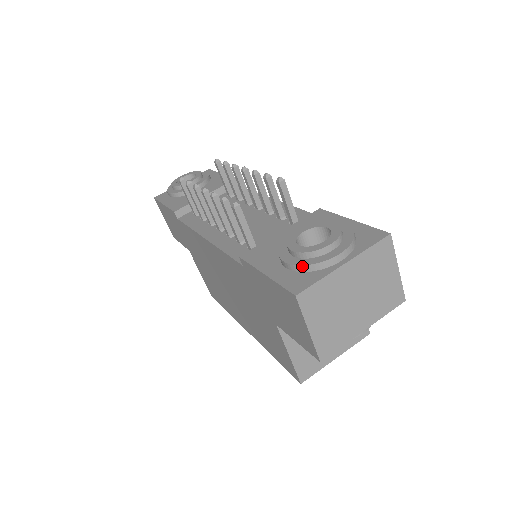
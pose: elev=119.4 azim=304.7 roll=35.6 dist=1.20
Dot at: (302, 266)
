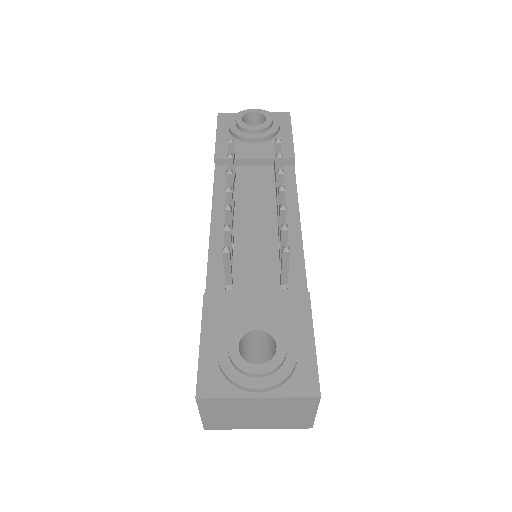
Dot at: (223, 372)
